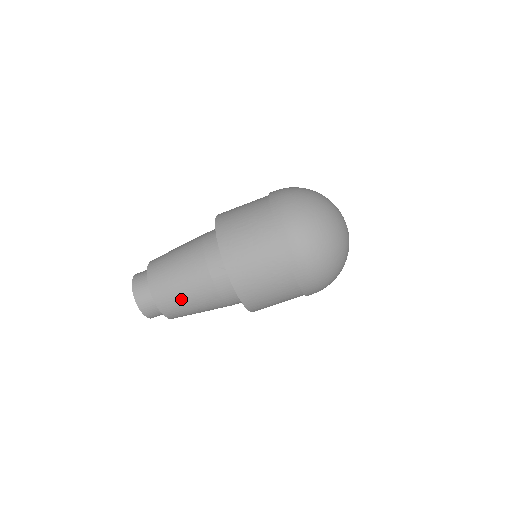
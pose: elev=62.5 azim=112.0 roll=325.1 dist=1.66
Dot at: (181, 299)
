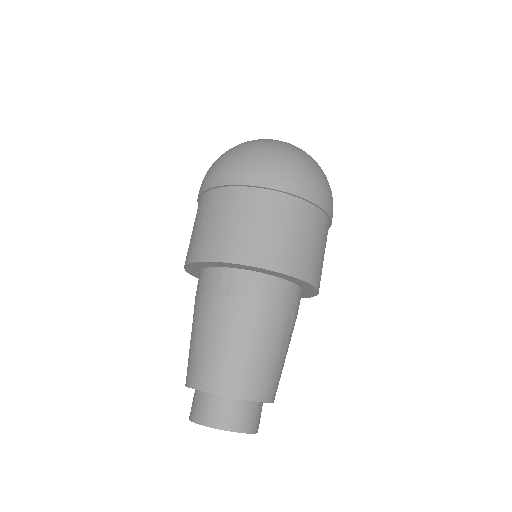
Dot at: (234, 354)
